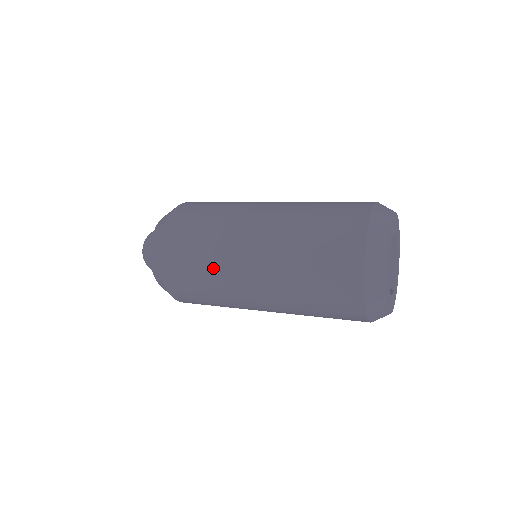
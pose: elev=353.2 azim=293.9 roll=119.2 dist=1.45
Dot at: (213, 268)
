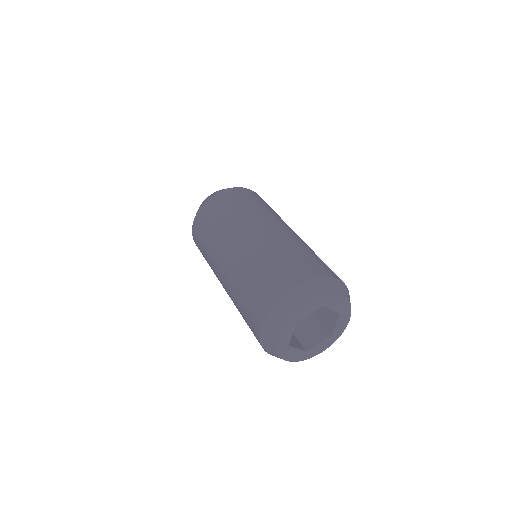
Dot at: occluded
